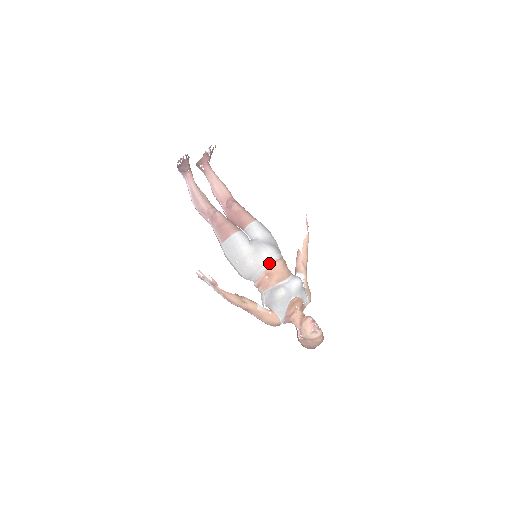
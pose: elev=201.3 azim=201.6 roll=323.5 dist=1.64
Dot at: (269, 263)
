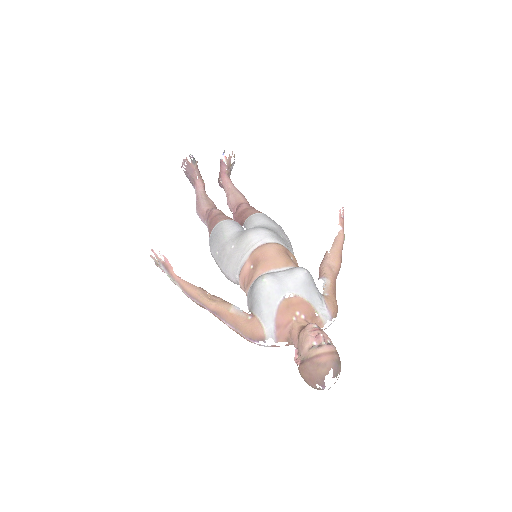
Dot at: (255, 245)
